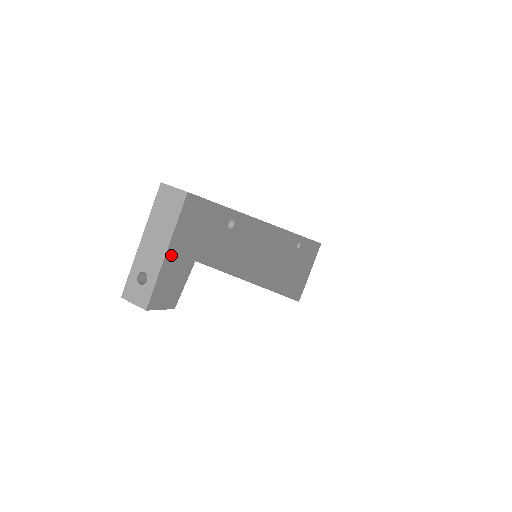
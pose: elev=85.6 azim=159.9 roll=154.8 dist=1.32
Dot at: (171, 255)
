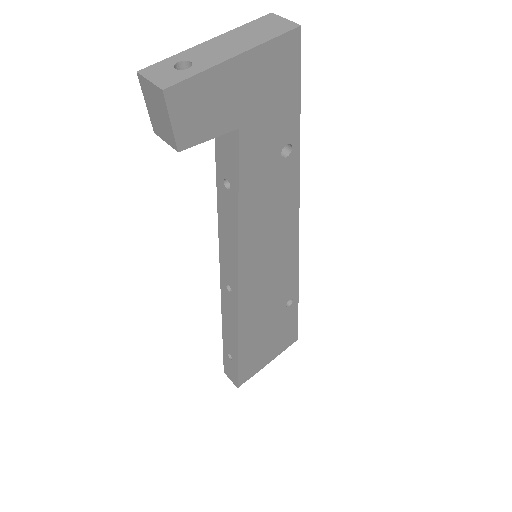
Dot at: (235, 70)
